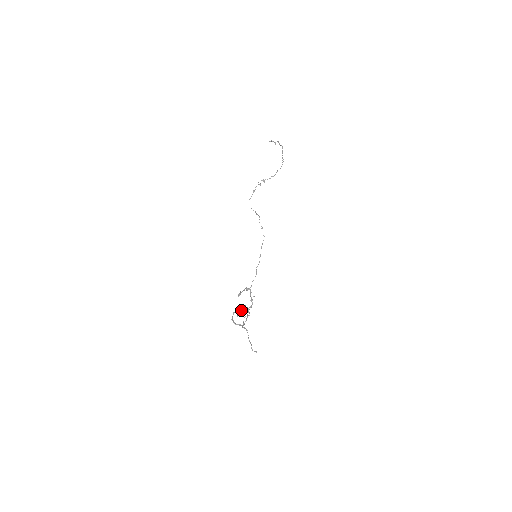
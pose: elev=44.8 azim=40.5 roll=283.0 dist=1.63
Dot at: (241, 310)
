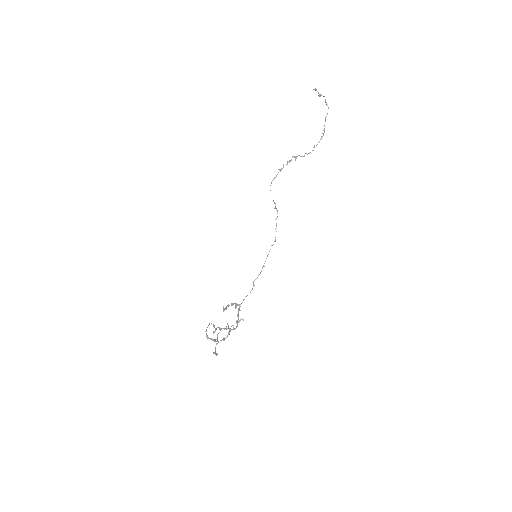
Dot at: (221, 329)
